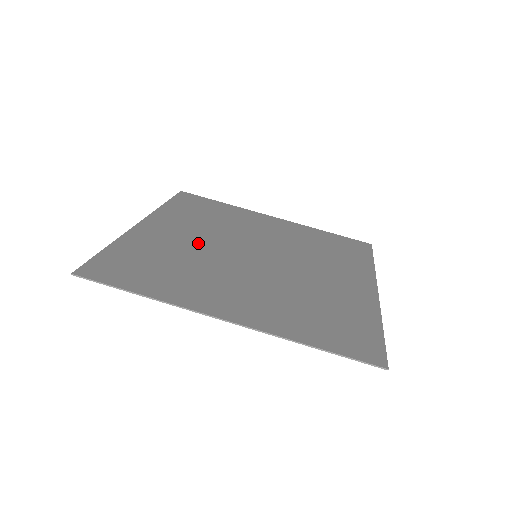
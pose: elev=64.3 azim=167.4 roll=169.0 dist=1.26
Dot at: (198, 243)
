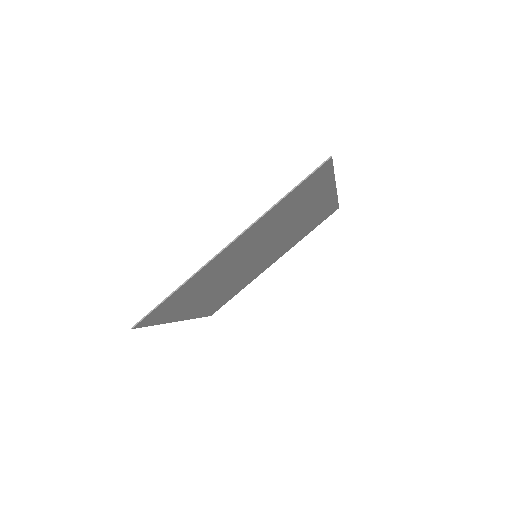
Dot at: (217, 286)
